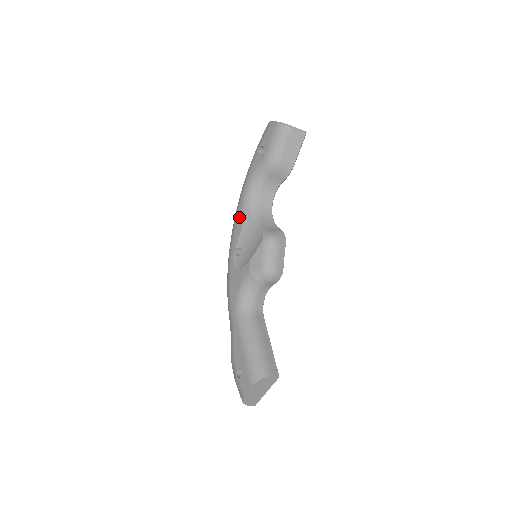
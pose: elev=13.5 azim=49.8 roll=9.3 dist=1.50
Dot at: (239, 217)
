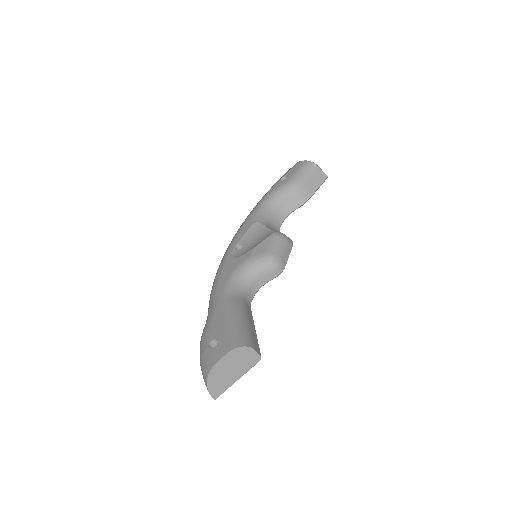
Dot at: (248, 222)
